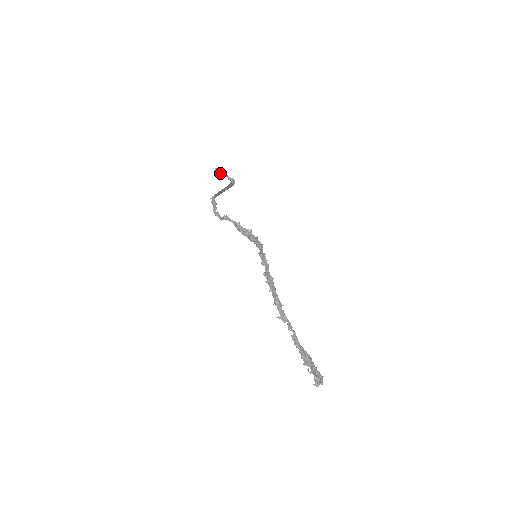
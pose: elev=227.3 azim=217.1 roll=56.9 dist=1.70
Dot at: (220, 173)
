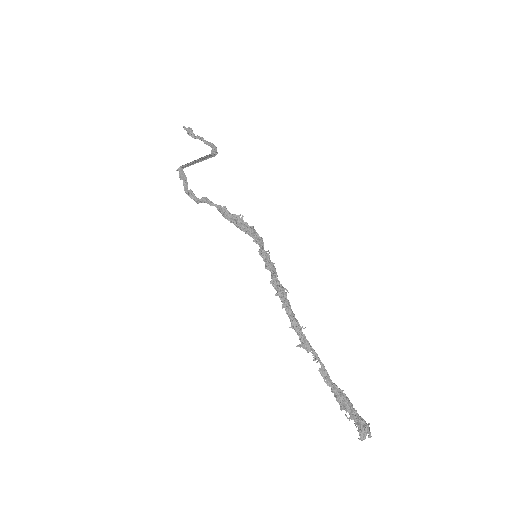
Dot at: (191, 134)
